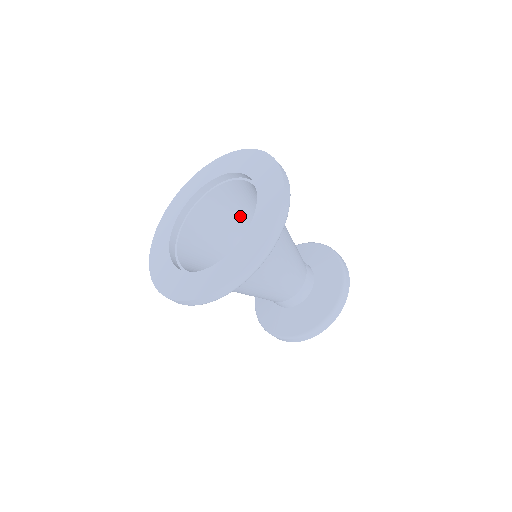
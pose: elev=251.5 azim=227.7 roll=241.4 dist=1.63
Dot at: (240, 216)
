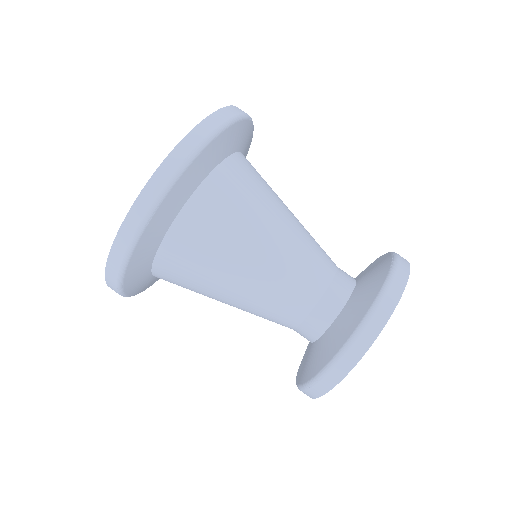
Dot at: occluded
